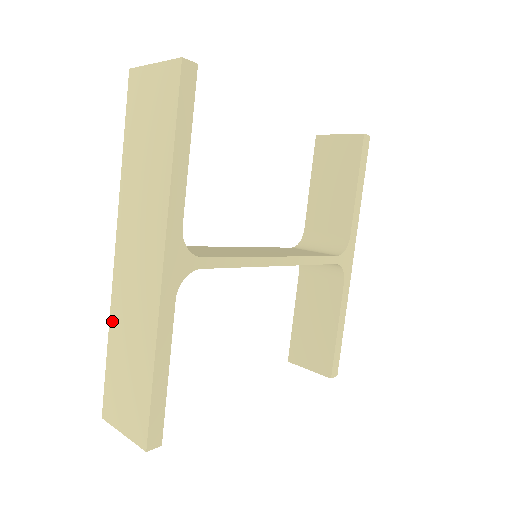
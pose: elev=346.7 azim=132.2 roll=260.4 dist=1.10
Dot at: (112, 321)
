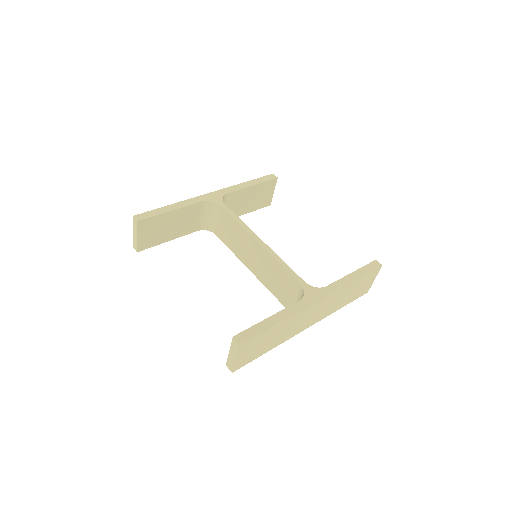
Dot at: occluded
